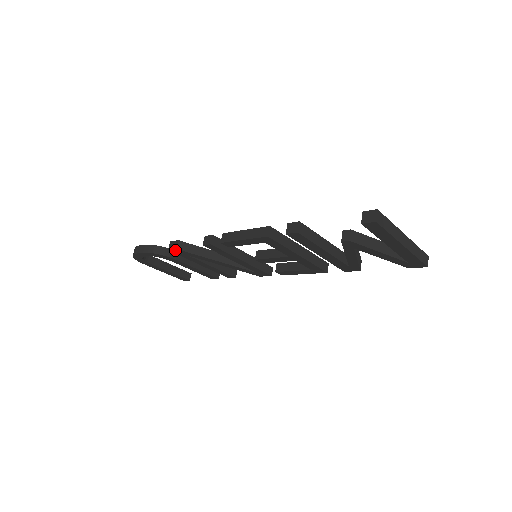
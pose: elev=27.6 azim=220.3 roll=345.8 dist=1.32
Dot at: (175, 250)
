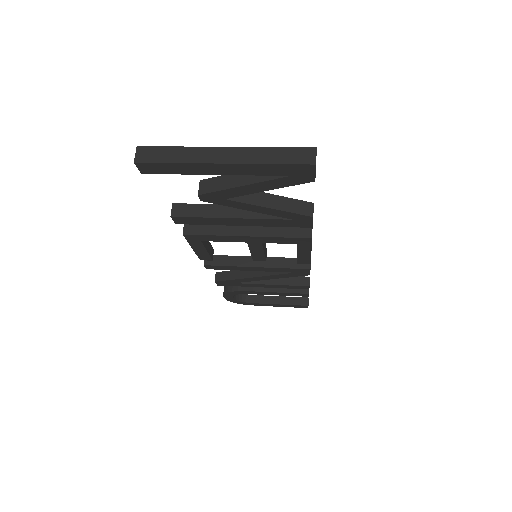
Dot at: (218, 283)
